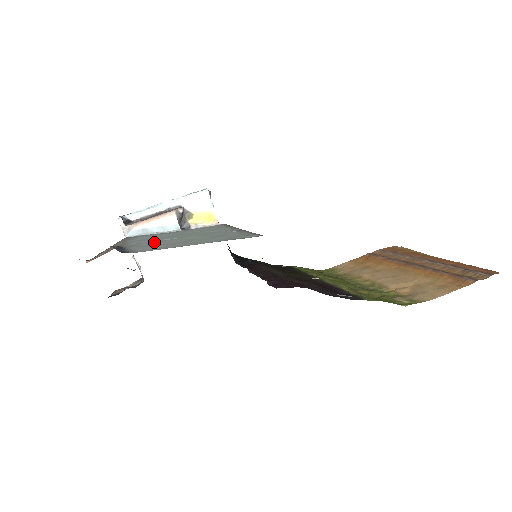
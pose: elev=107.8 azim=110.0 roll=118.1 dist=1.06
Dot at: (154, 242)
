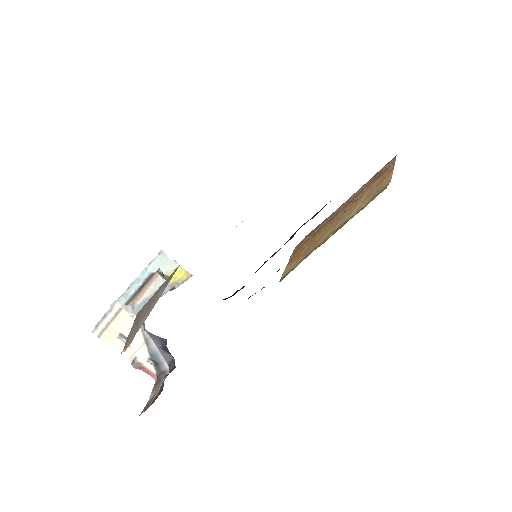
Dot at: occluded
